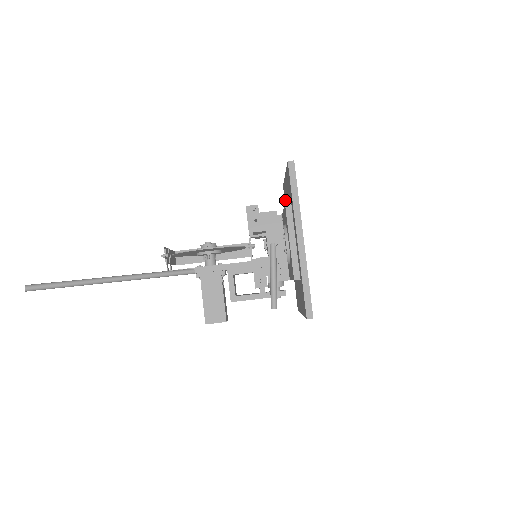
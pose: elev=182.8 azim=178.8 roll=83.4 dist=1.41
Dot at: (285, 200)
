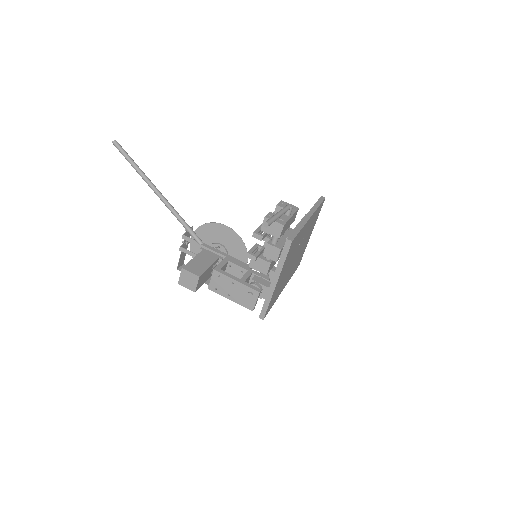
Dot at: occluded
